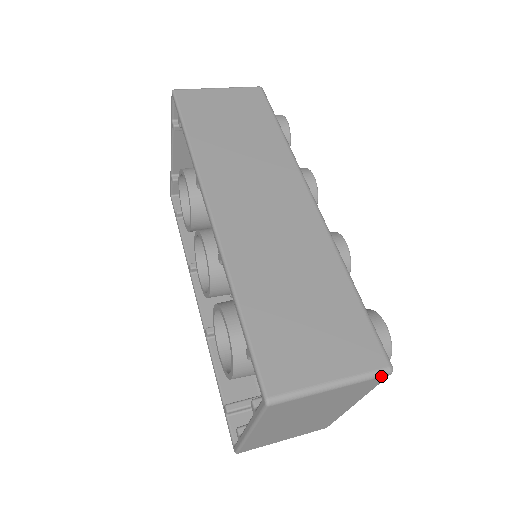
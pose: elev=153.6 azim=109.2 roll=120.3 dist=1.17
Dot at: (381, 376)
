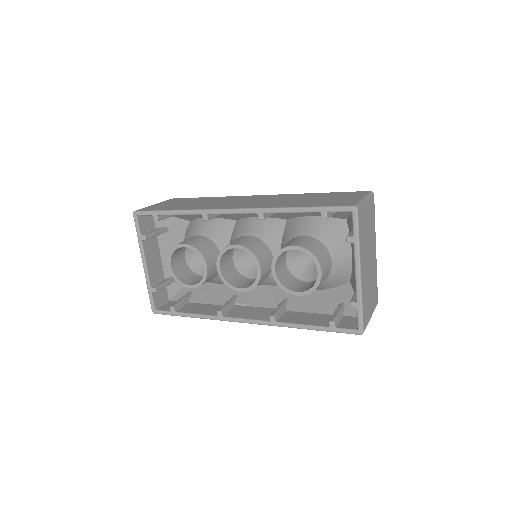
Dot at: (373, 195)
